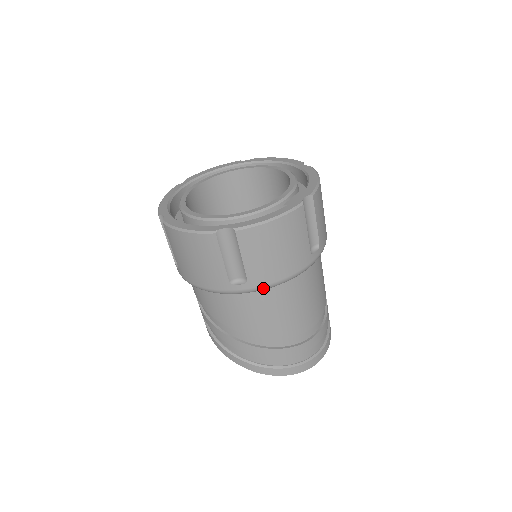
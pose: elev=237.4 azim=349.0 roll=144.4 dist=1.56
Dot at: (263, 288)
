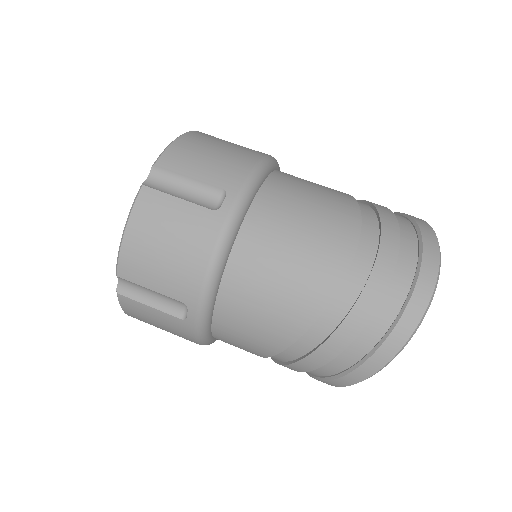
Dot at: (205, 295)
